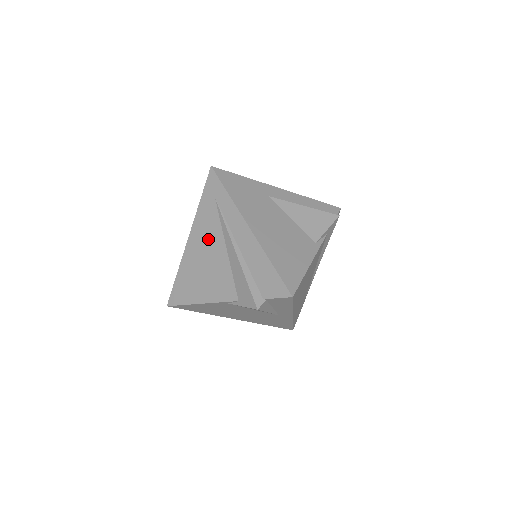
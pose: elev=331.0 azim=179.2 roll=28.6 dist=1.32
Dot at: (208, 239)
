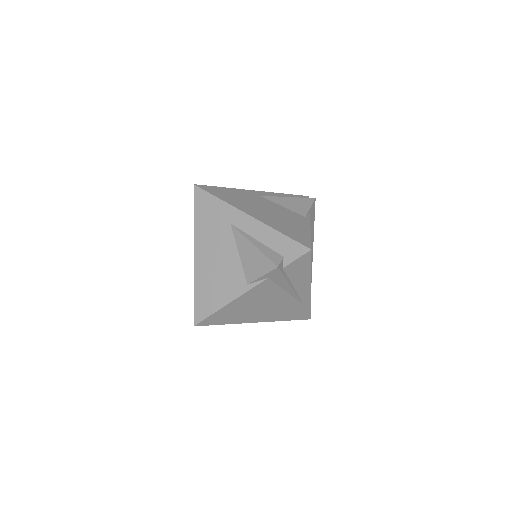
Dot at: occluded
